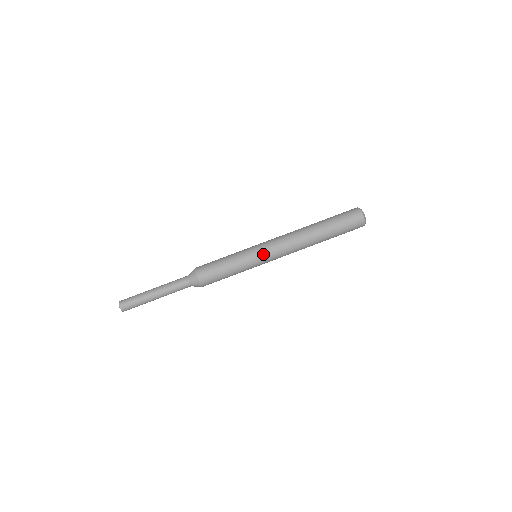
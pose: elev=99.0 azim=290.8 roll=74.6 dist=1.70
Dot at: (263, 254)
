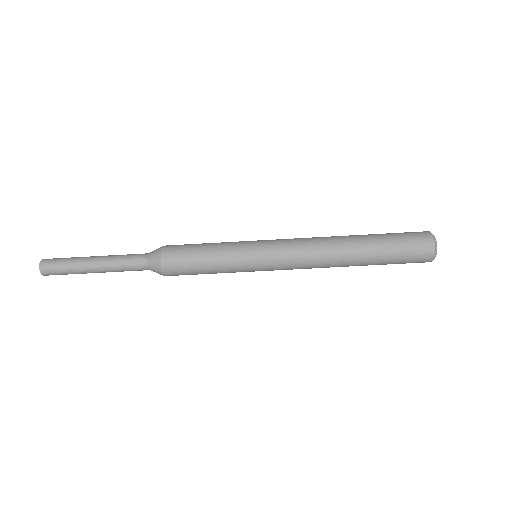
Dot at: (266, 252)
